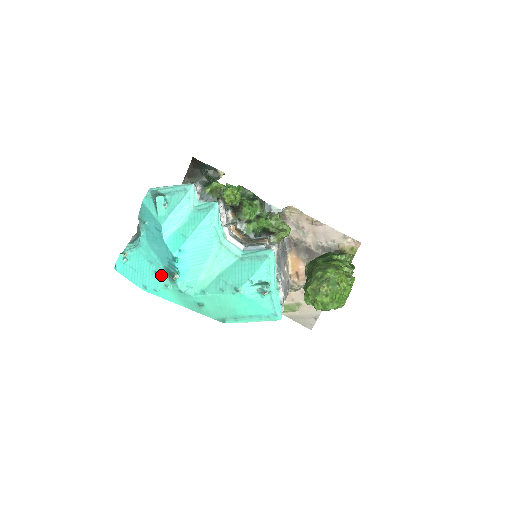
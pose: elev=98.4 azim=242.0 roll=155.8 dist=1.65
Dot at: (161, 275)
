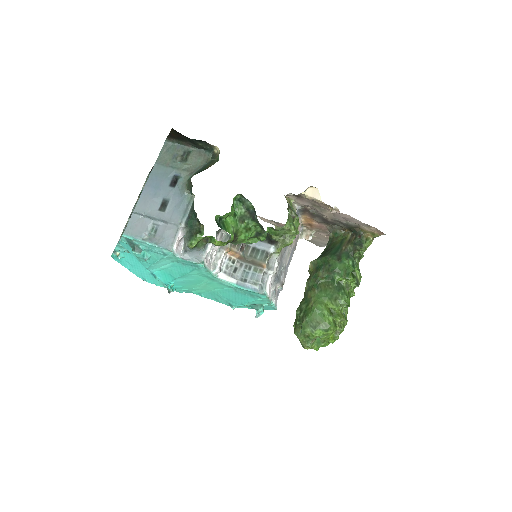
Dot at: occluded
